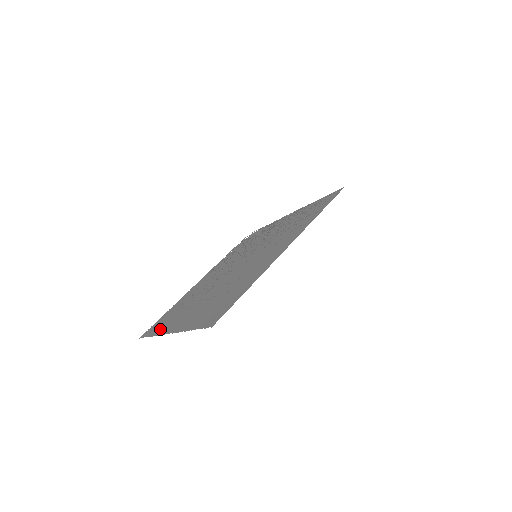
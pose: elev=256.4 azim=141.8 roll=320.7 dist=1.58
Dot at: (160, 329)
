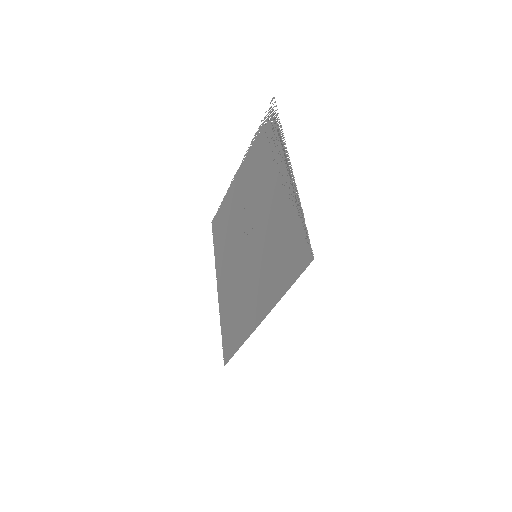
Dot at: (216, 251)
